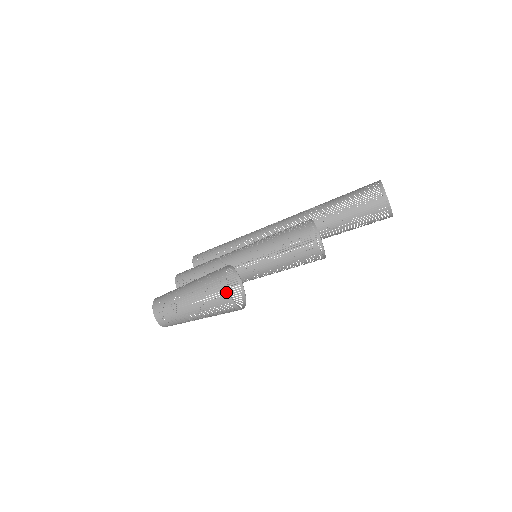
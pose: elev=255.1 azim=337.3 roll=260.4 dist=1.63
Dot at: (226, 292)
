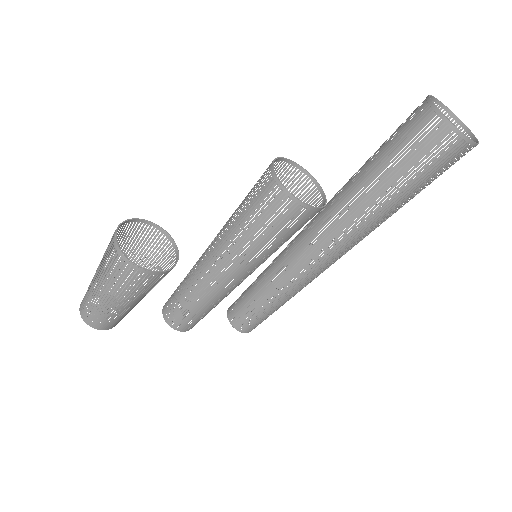
Dot at: occluded
